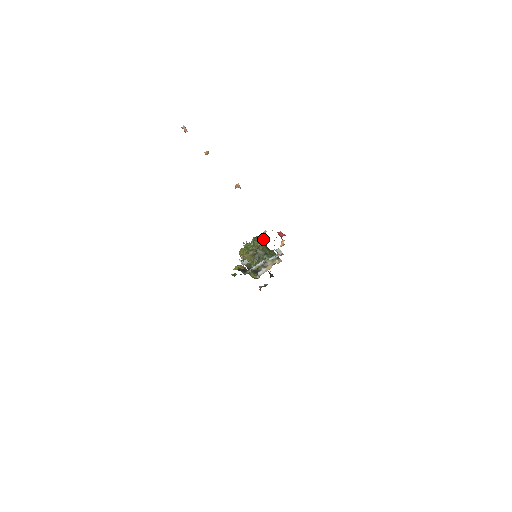
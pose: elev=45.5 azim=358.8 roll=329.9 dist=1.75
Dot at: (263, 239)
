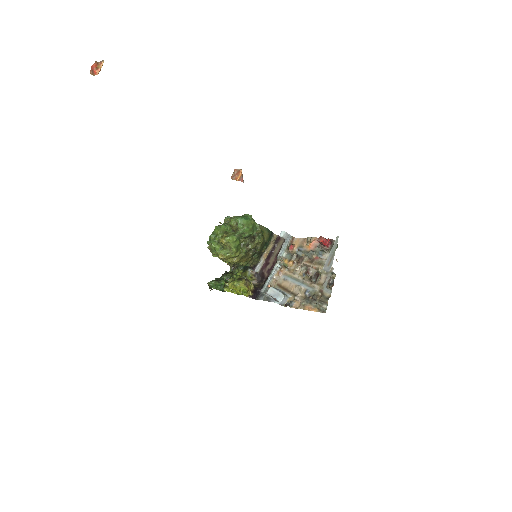
Dot at: (255, 222)
